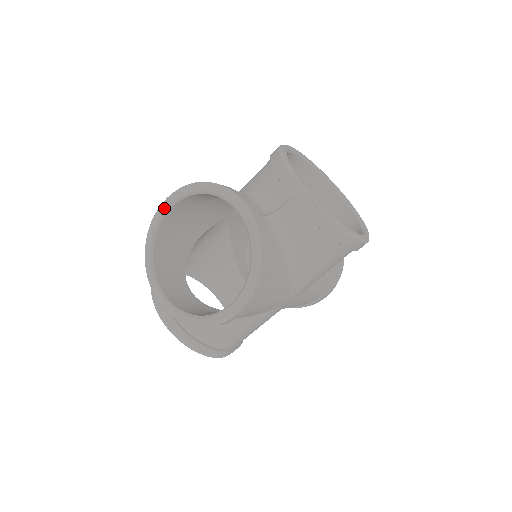
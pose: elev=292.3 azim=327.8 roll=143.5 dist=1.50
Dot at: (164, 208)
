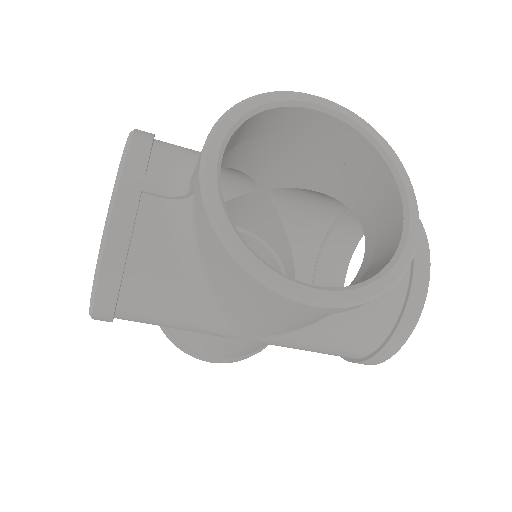
Dot at: (319, 102)
